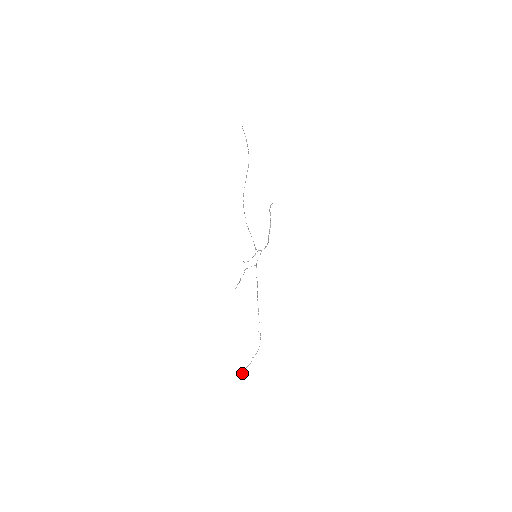
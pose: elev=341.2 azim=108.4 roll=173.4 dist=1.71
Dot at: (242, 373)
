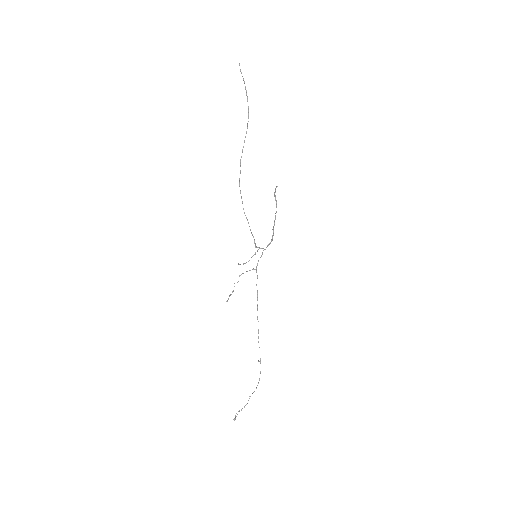
Dot at: (235, 419)
